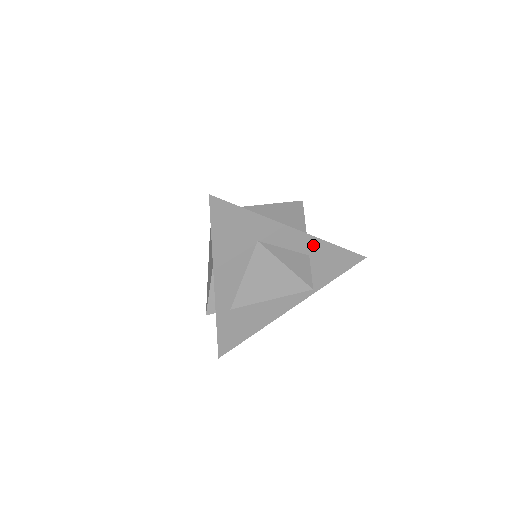
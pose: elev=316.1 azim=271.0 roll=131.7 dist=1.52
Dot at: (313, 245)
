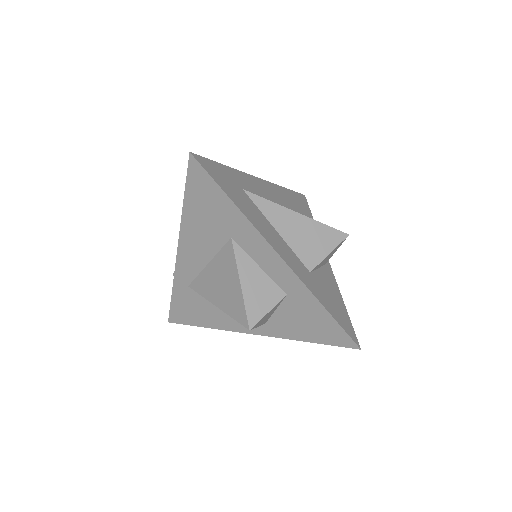
Dot at: (295, 287)
